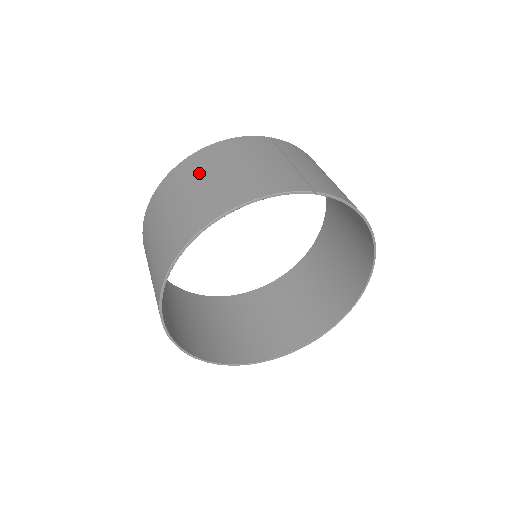
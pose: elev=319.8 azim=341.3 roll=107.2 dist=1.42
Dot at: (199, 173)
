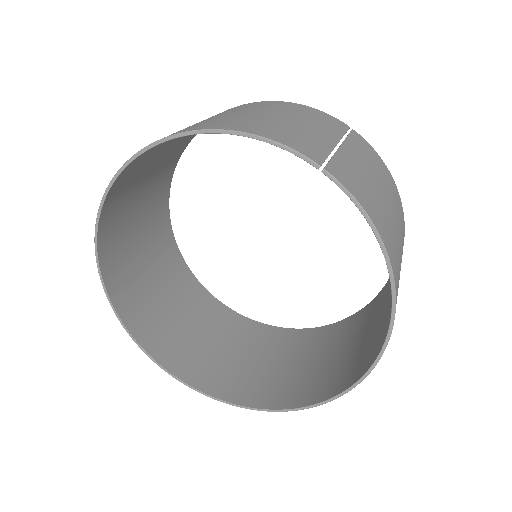
Dot at: (233, 110)
